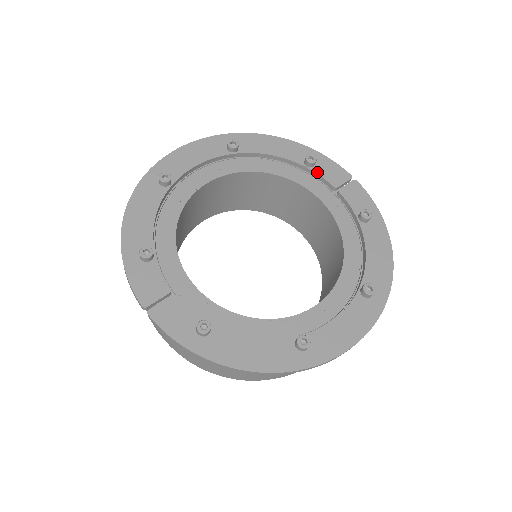
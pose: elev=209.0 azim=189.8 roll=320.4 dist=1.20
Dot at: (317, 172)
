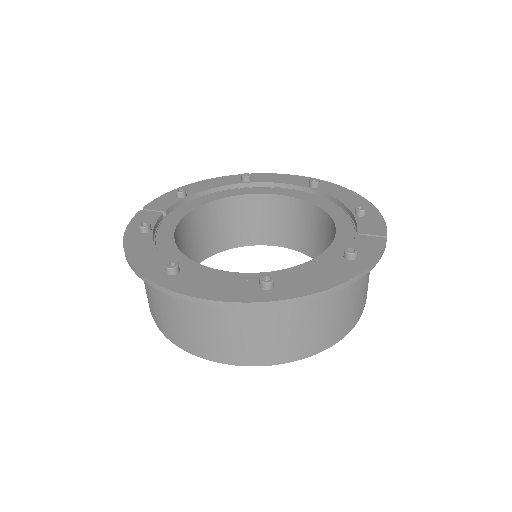
Dot at: (357, 220)
